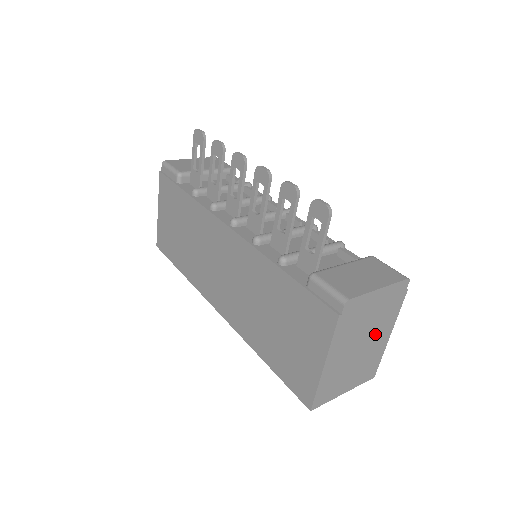
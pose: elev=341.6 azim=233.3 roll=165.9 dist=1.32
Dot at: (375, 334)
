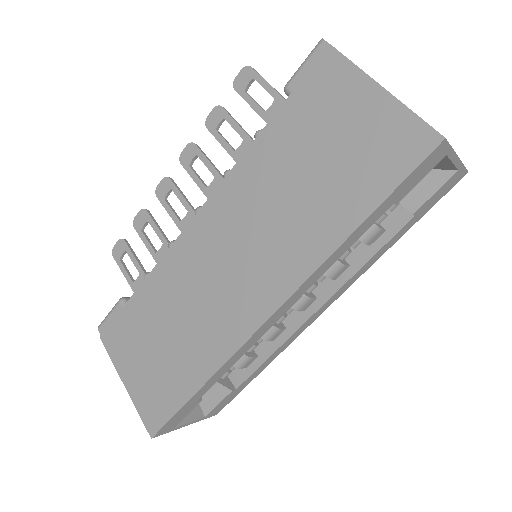
Dot at: occluded
